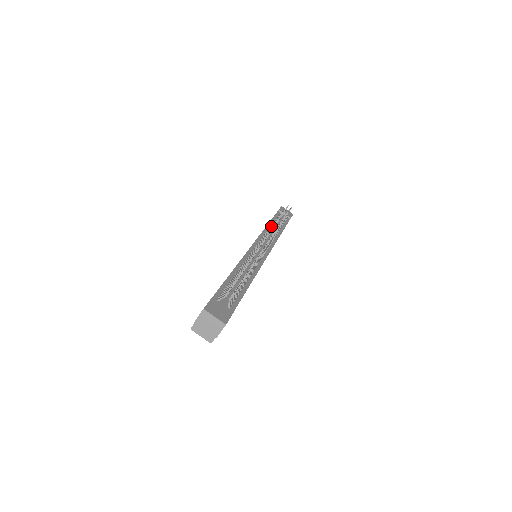
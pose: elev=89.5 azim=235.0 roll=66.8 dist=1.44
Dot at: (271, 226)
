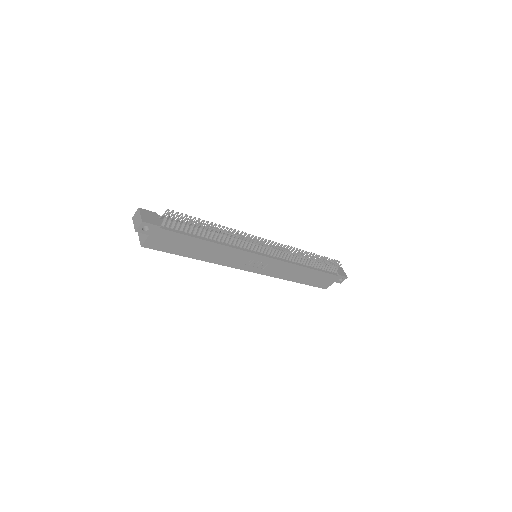
Dot at: occluded
